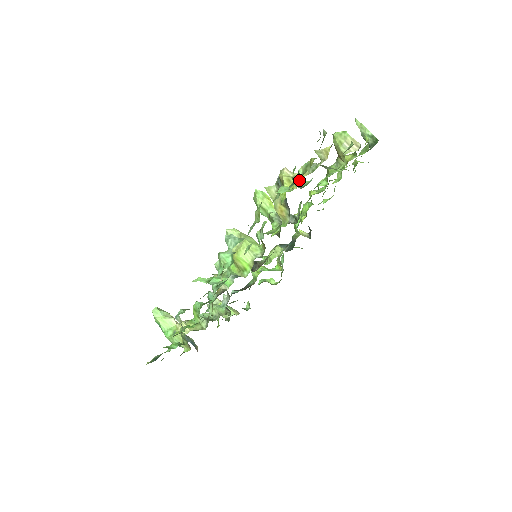
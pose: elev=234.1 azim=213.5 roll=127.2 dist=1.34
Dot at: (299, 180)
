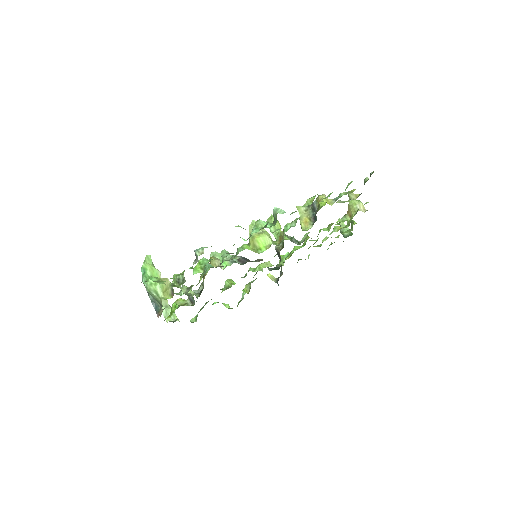
Dot at: occluded
